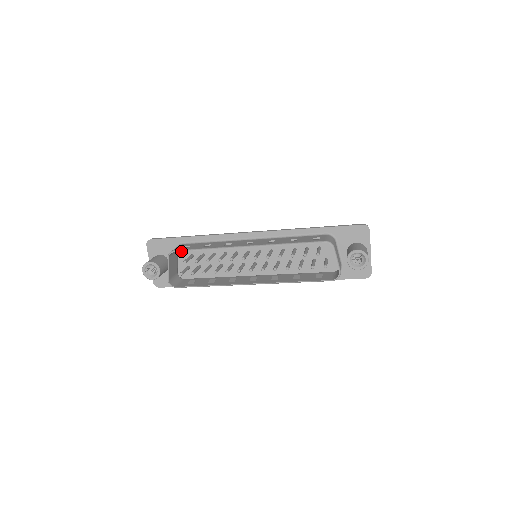
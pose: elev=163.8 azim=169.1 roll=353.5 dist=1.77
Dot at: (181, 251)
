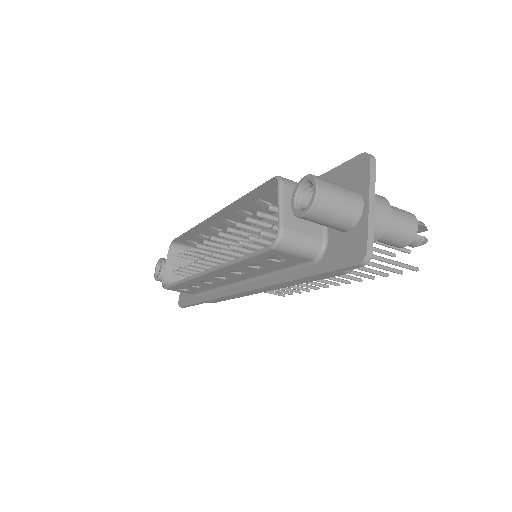
Dot at: (176, 238)
